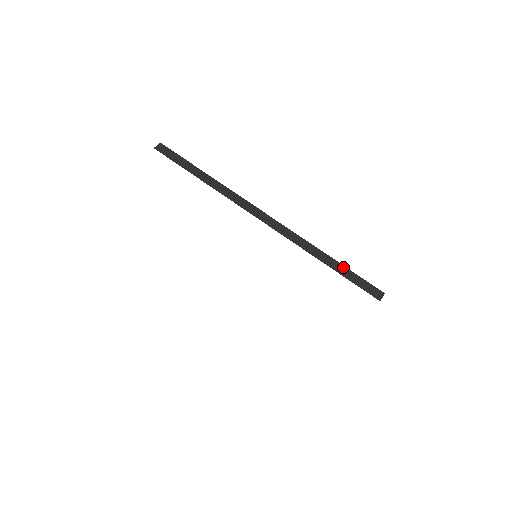
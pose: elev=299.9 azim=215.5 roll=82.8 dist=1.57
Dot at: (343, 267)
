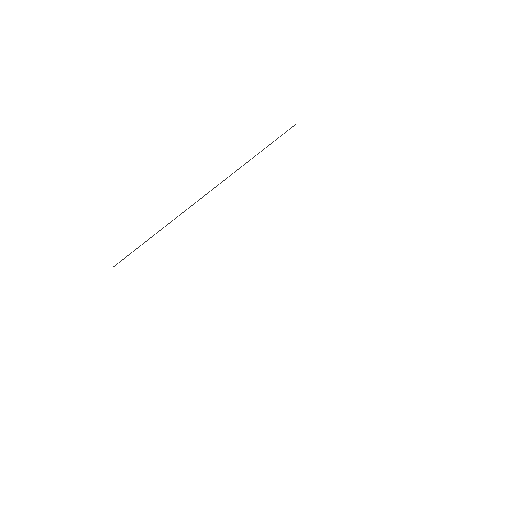
Dot at: (267, 146)
